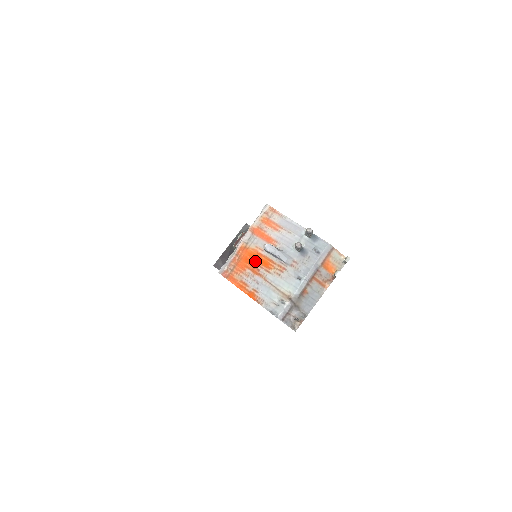
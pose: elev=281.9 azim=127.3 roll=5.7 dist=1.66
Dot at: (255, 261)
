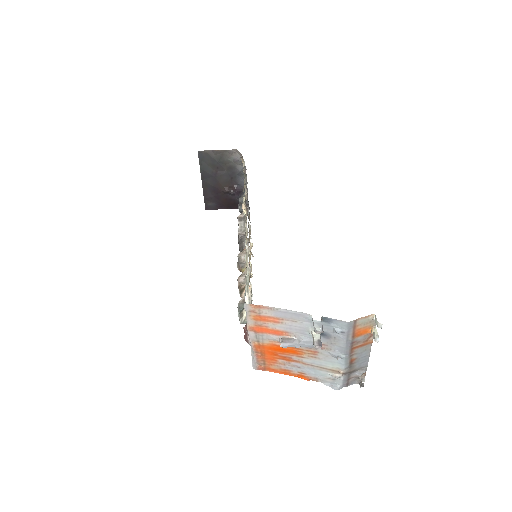
Dot at: (280, 352)
